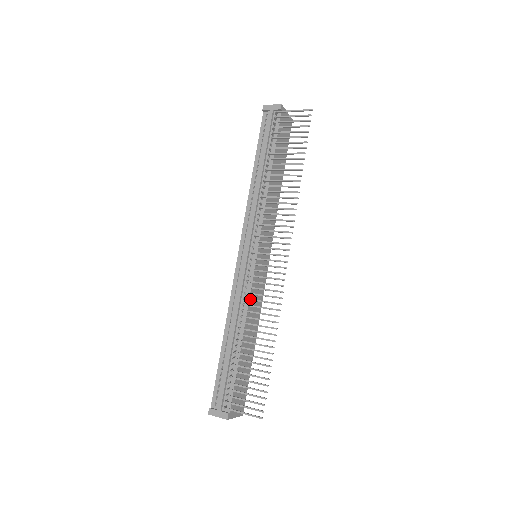
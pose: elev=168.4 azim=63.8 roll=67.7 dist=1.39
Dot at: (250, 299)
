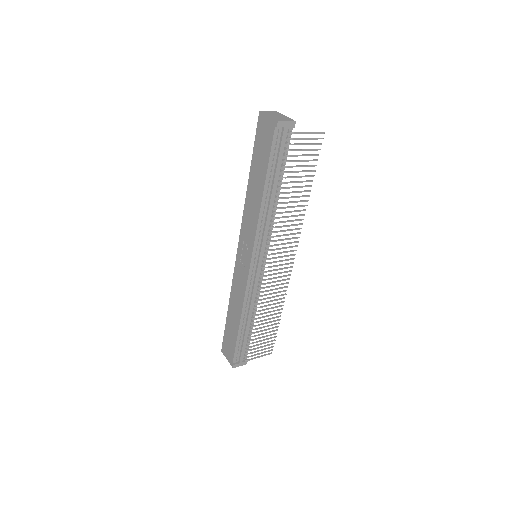
Dot at: (266, 295)
